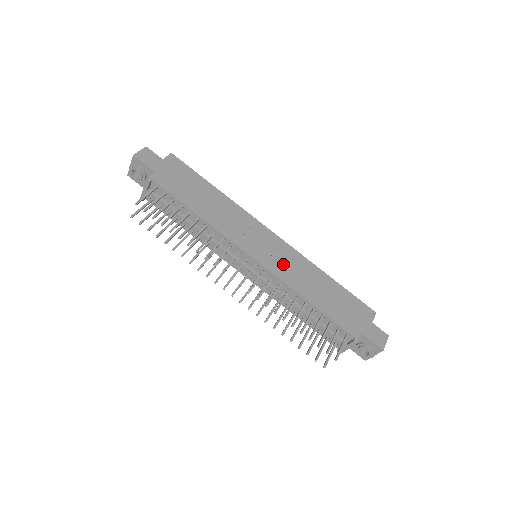
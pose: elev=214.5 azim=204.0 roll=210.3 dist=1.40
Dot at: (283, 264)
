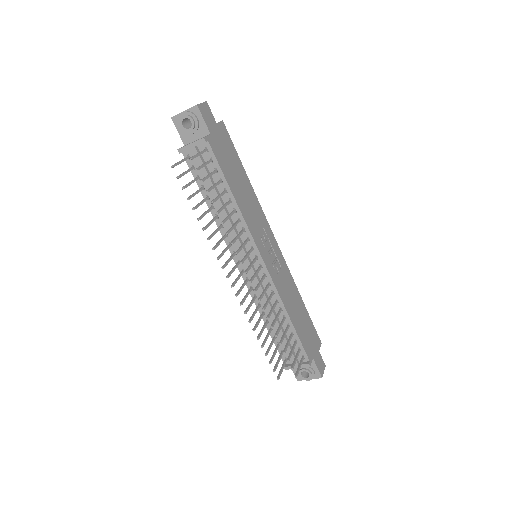
Dot at: (279, 274)
